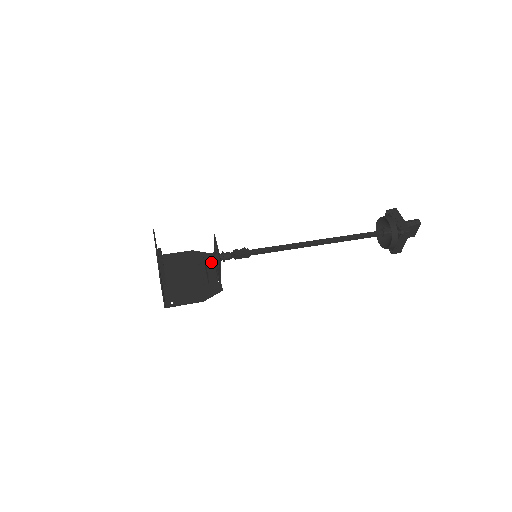
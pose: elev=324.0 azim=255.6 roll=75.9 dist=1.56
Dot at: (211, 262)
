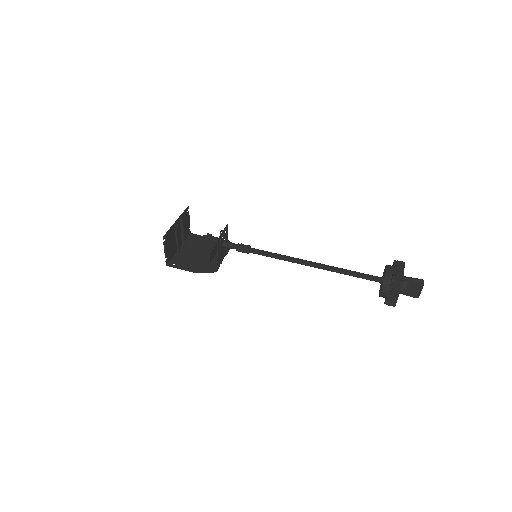
Dot at: occluded
